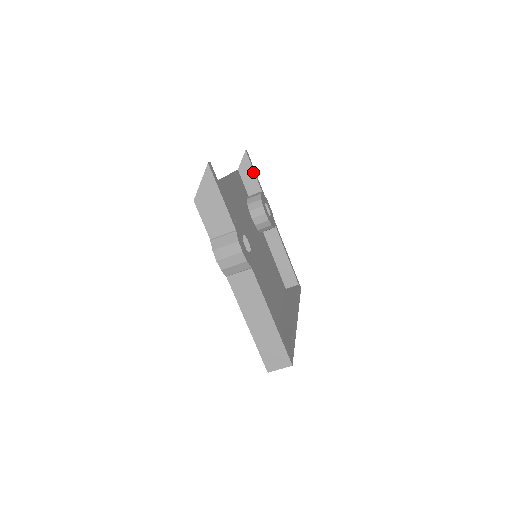
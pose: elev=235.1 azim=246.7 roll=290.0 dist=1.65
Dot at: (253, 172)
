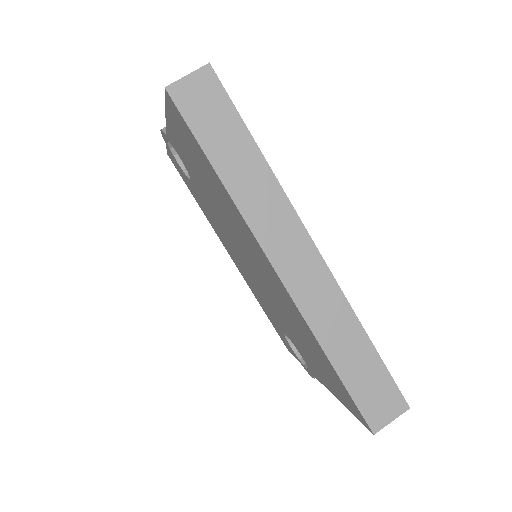
Dot at: occluded
